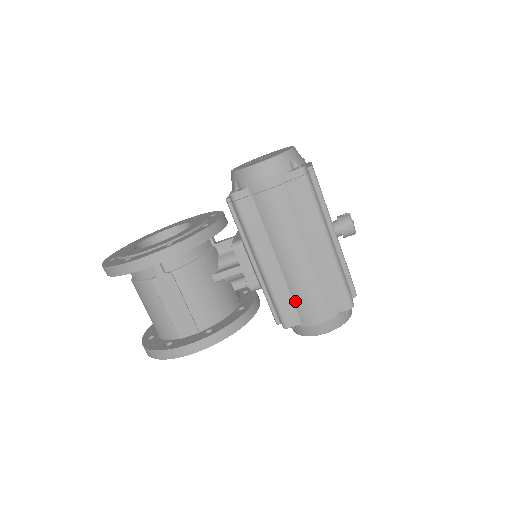
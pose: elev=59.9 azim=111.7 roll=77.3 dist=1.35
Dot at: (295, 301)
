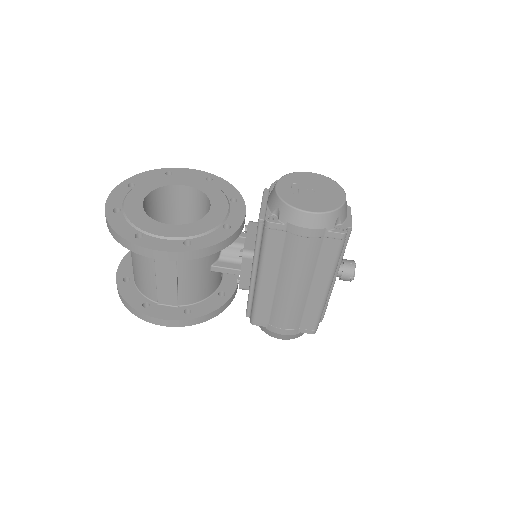
Dot at: (272, 313)
